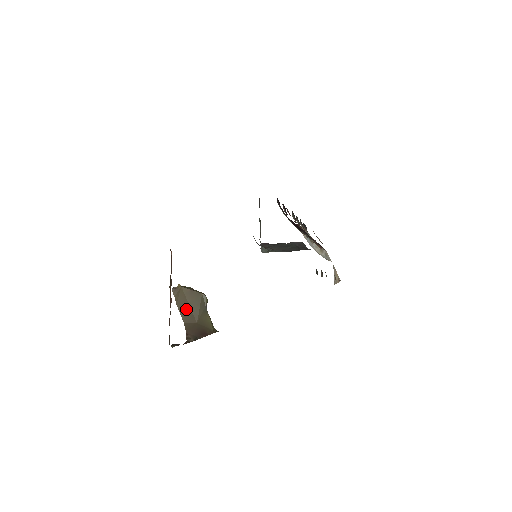
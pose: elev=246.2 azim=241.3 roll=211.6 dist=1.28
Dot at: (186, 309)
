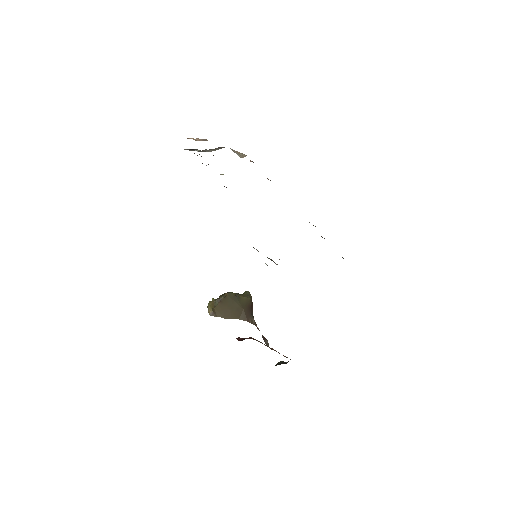
Dot at: (231, 313)
